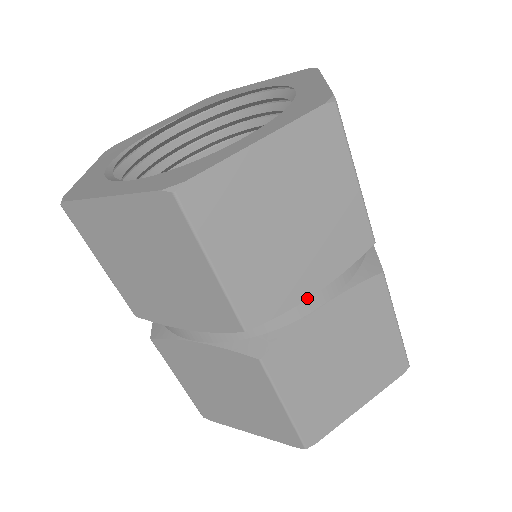
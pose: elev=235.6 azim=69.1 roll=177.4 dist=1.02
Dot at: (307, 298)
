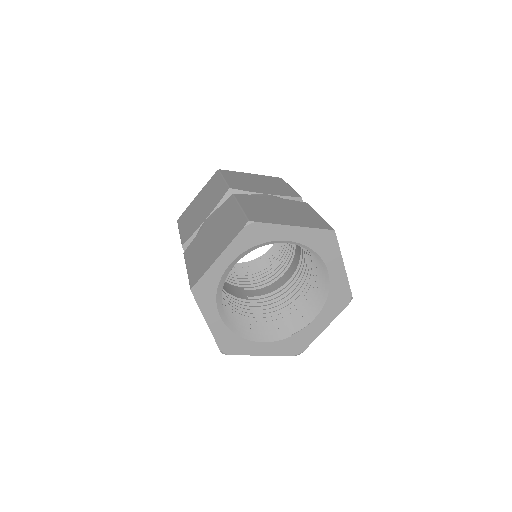
Dot at: (262, 193)
